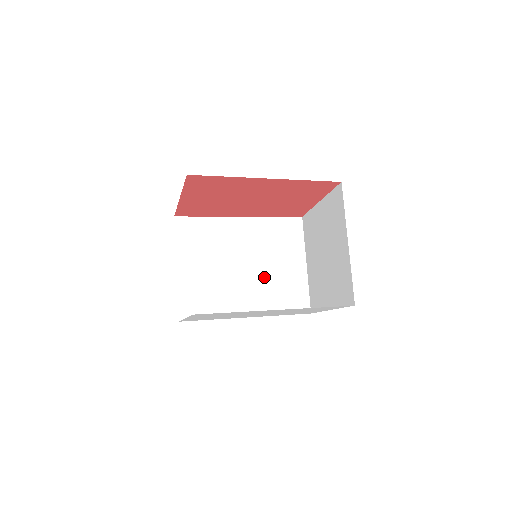
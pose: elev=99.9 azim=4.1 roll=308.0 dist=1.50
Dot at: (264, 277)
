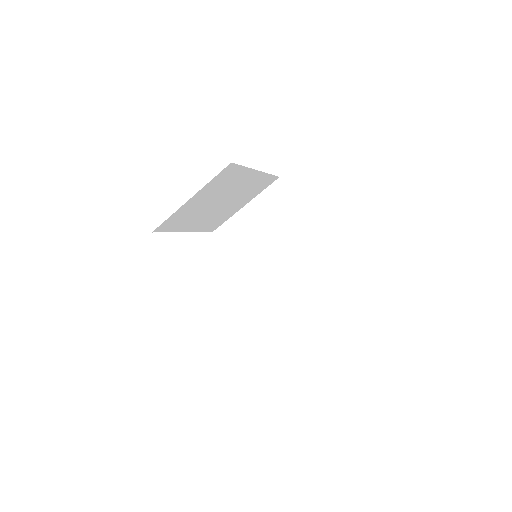
Dot at: (279, 276)
